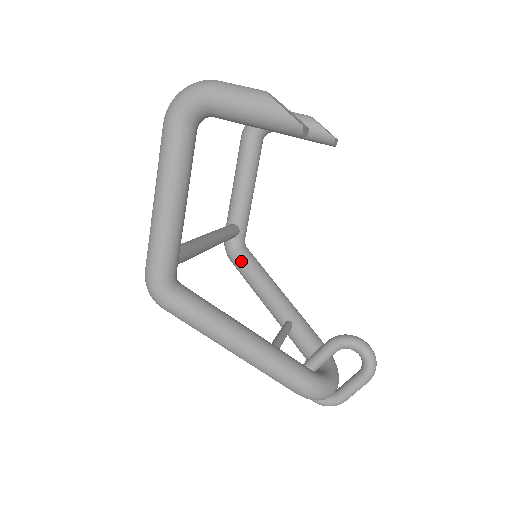
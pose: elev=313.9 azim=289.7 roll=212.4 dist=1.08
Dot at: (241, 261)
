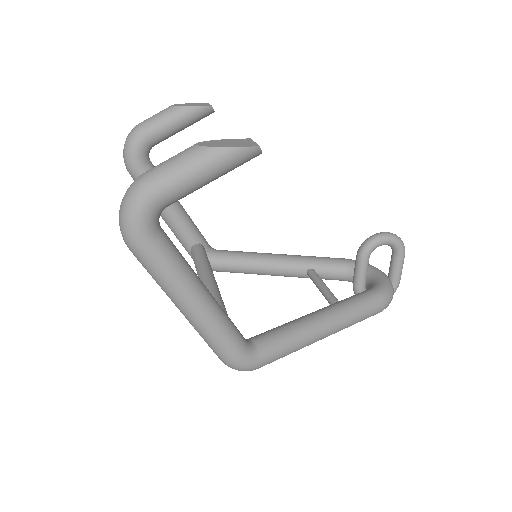
Dot at: (228, 265)
